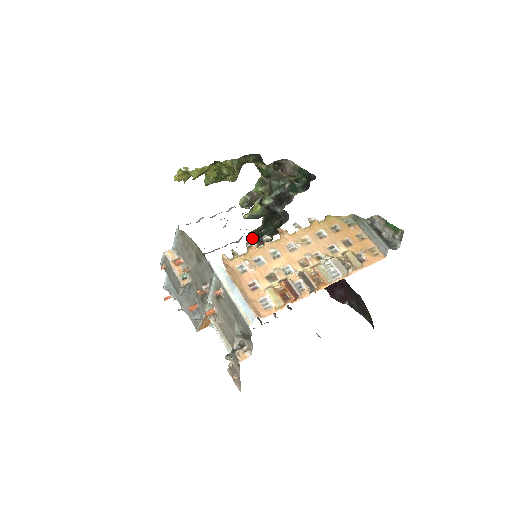
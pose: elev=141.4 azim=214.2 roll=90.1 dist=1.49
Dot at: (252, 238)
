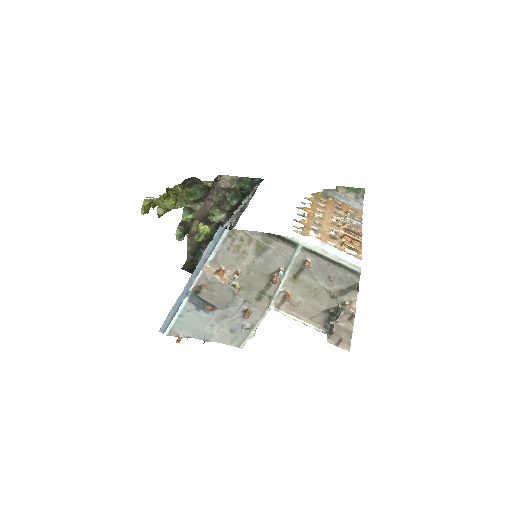
Dot at: (190, 270)
